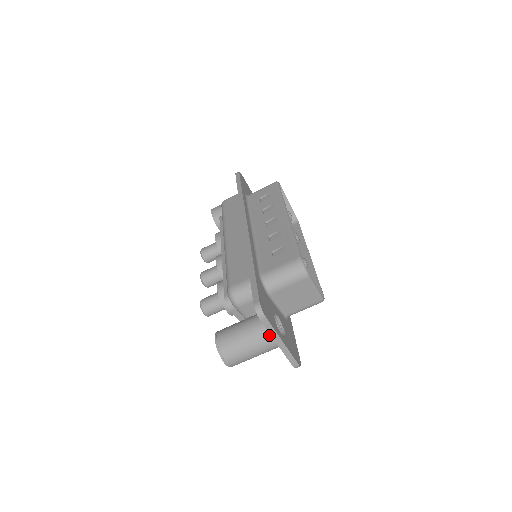
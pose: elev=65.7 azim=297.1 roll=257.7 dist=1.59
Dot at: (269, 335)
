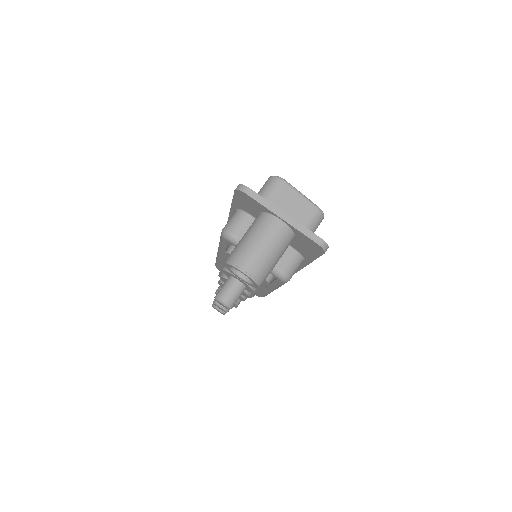
Dot at: (269, 217)
